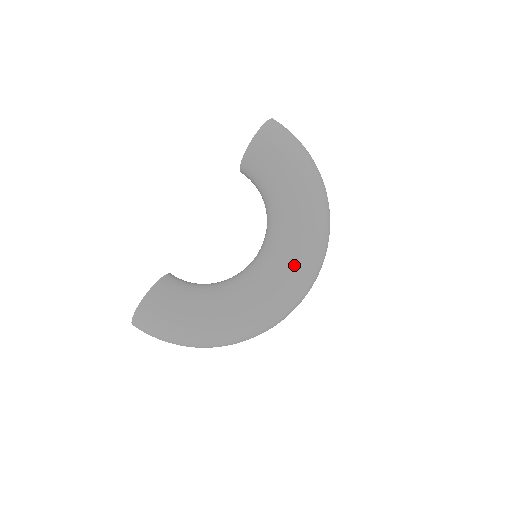
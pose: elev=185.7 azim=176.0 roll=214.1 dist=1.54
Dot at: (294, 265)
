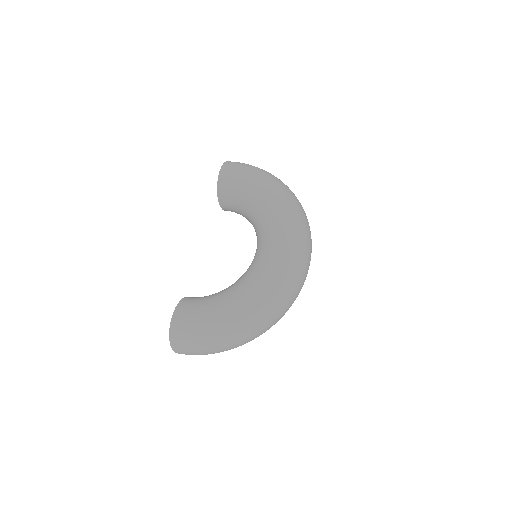
Dot at: (285, 237)
